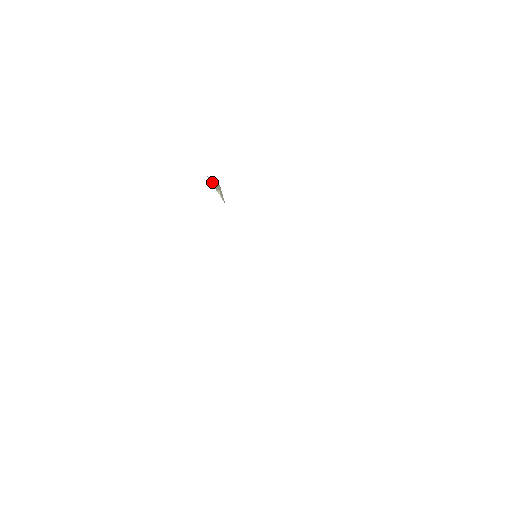
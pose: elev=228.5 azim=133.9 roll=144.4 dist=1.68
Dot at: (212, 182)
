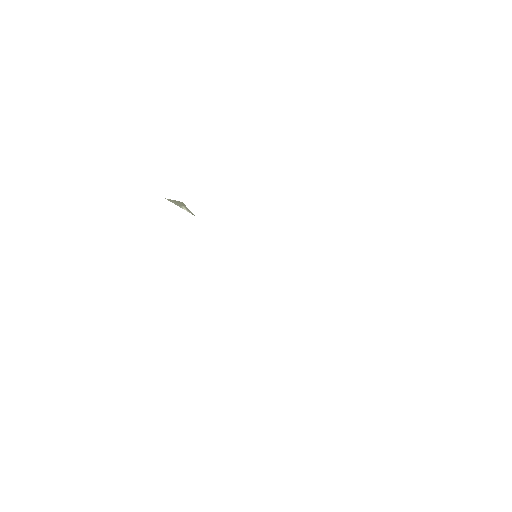
Dot at: (173, 202)
